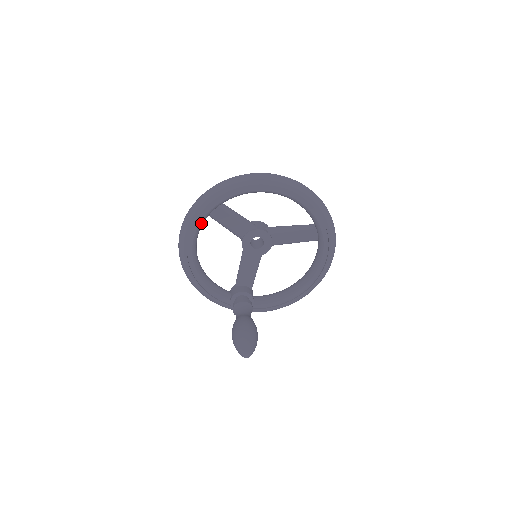
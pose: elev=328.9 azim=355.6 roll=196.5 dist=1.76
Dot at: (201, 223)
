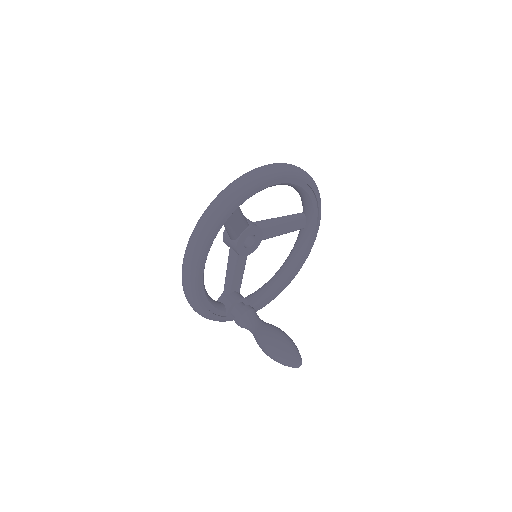
Dot at: occluded
